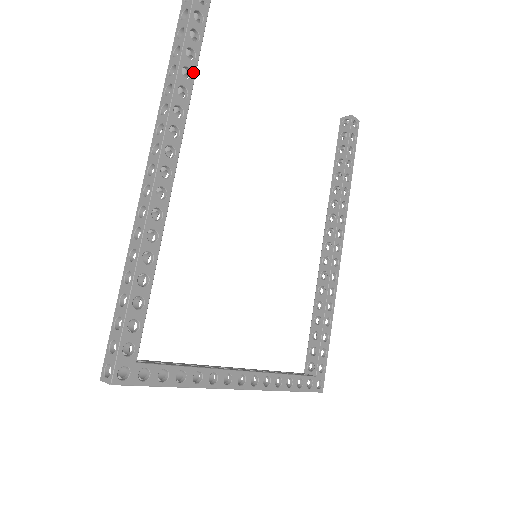
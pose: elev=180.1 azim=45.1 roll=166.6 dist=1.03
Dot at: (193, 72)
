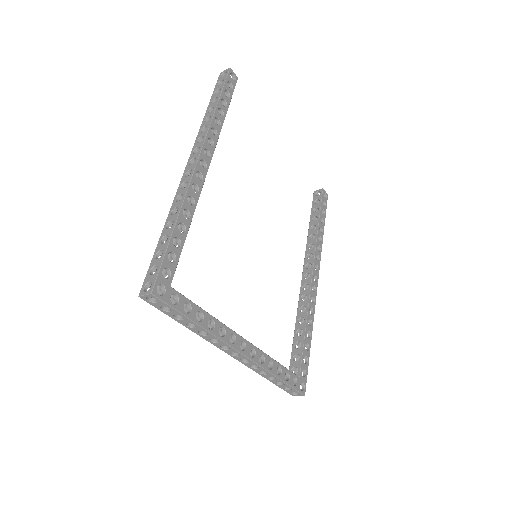
Dot at: (225, 113)
